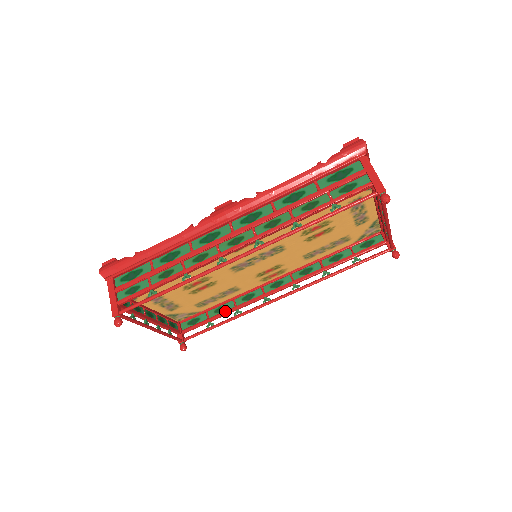
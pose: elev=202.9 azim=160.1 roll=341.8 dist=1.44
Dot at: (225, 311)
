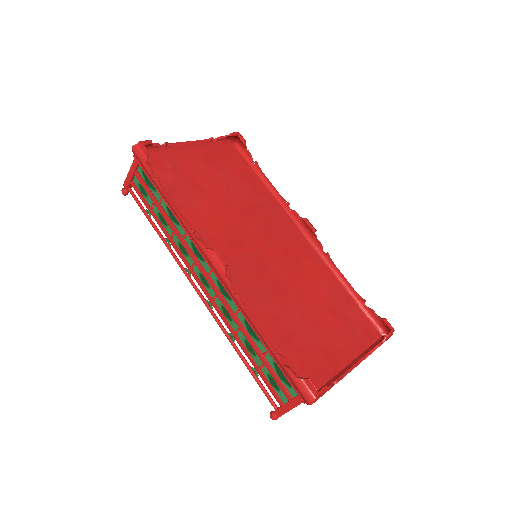
Dot at: occluded
